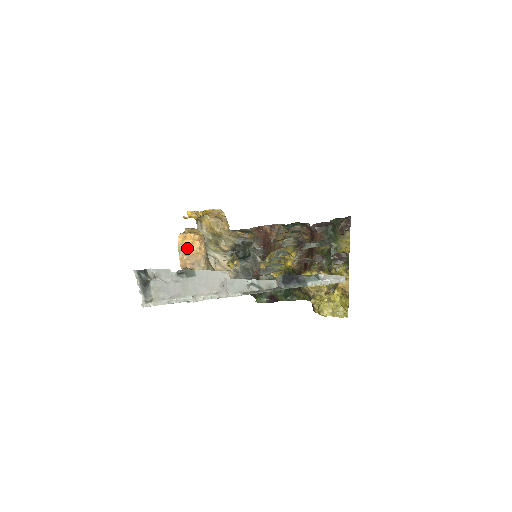
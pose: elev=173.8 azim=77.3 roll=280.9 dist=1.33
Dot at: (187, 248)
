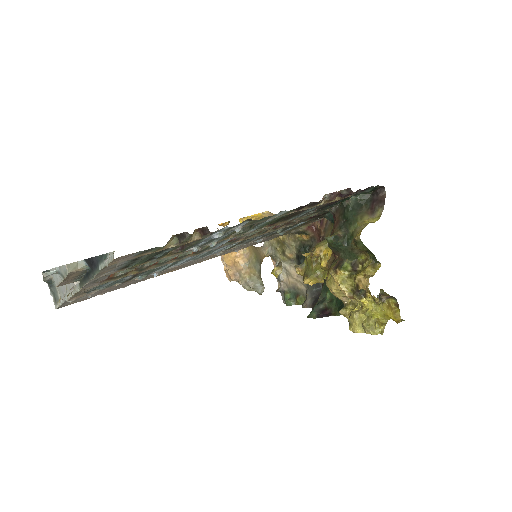
Dot at: (226, 258)
